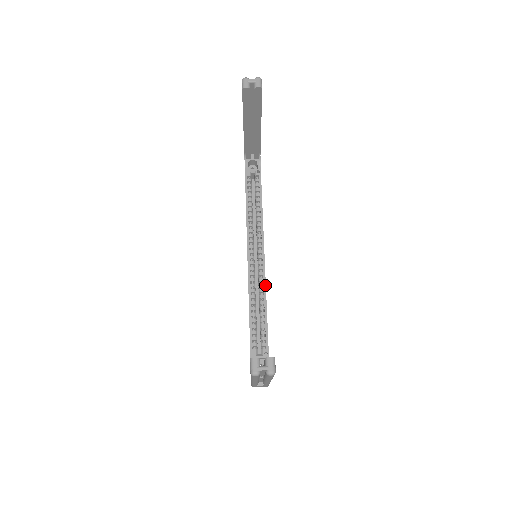
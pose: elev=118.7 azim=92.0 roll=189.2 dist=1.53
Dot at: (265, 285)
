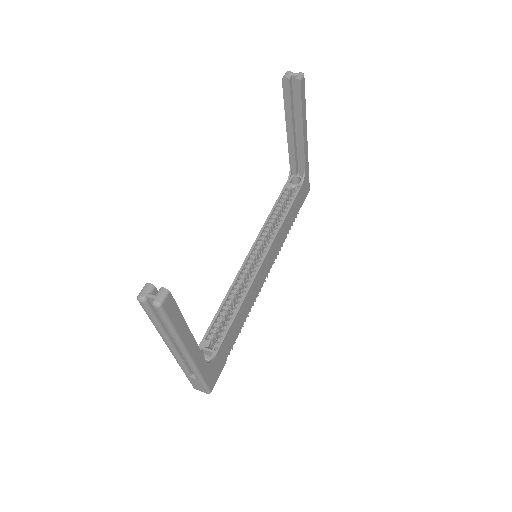
Dot at: (251, 284)
